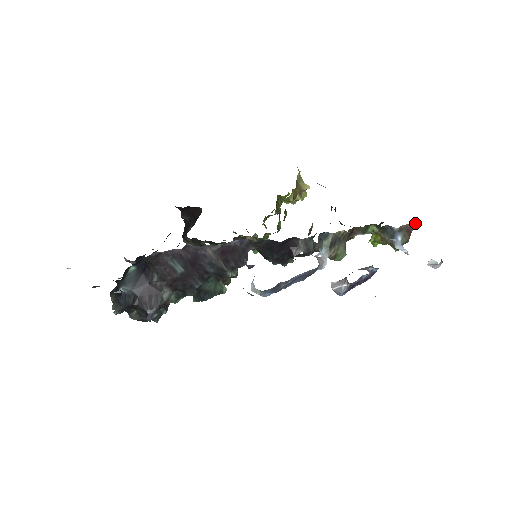
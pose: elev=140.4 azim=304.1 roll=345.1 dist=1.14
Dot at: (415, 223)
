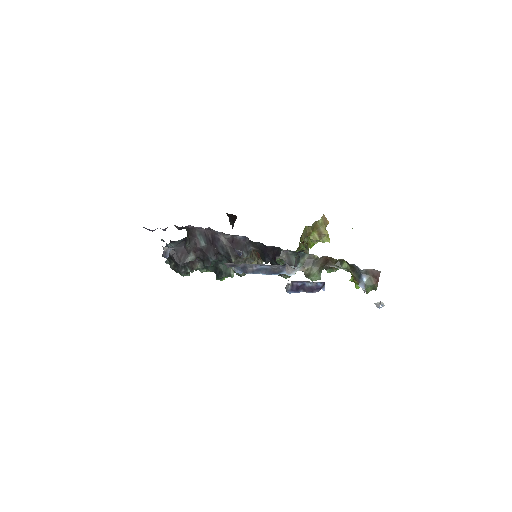
Dot at: (380, 271)
